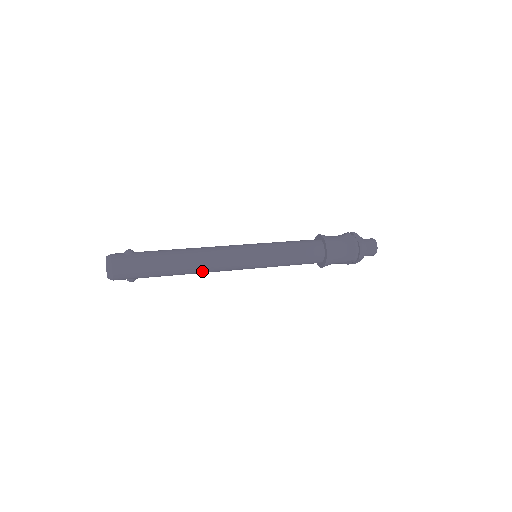
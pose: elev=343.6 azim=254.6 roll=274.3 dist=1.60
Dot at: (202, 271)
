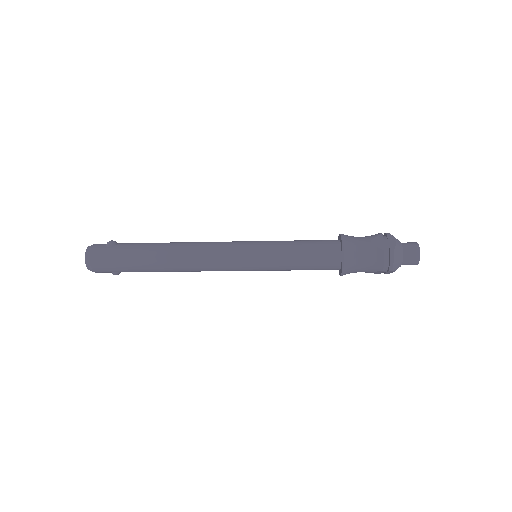
Dot at: (189, 270)
